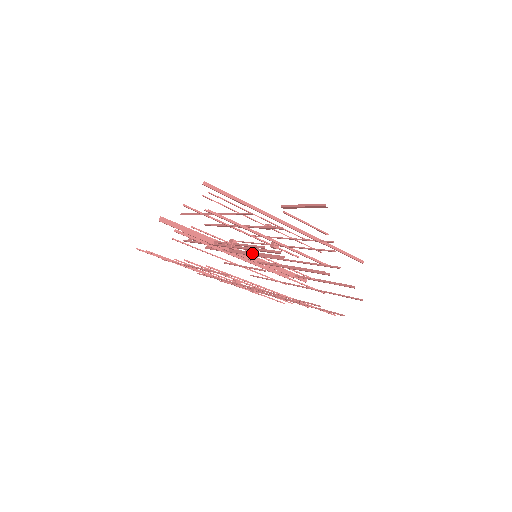
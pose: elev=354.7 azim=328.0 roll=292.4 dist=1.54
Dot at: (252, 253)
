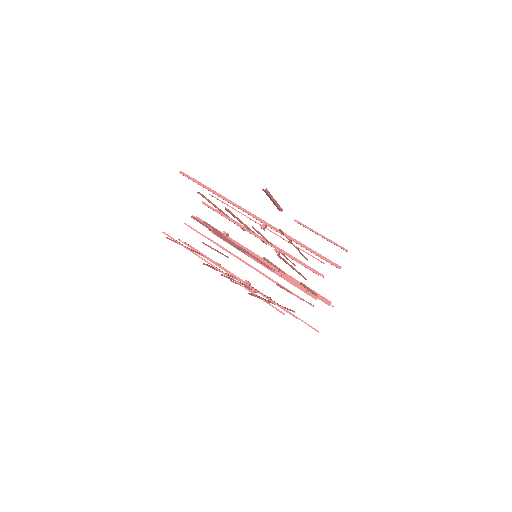
Dot at: (231, 243)
